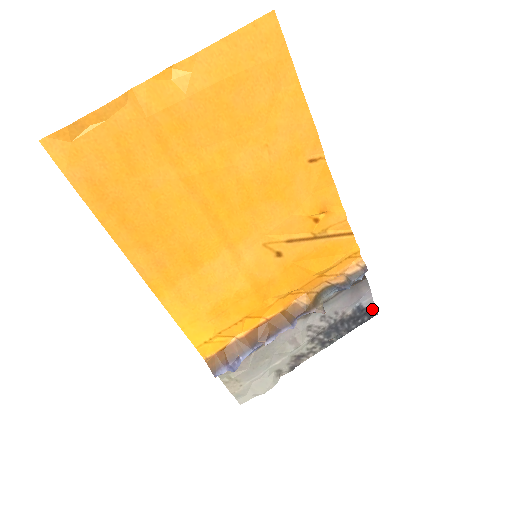
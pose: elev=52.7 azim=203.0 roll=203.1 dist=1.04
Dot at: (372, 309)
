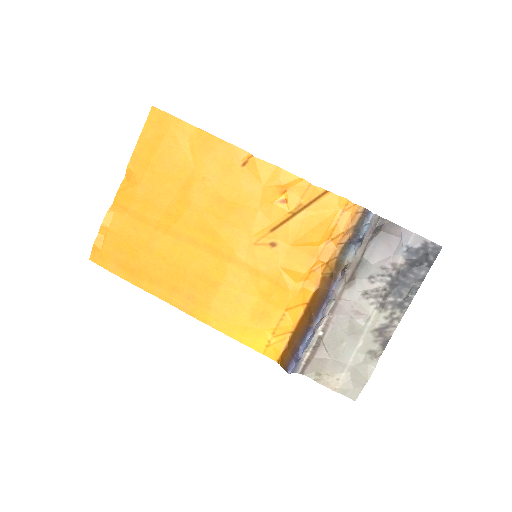
Dot at: (430, 245)
